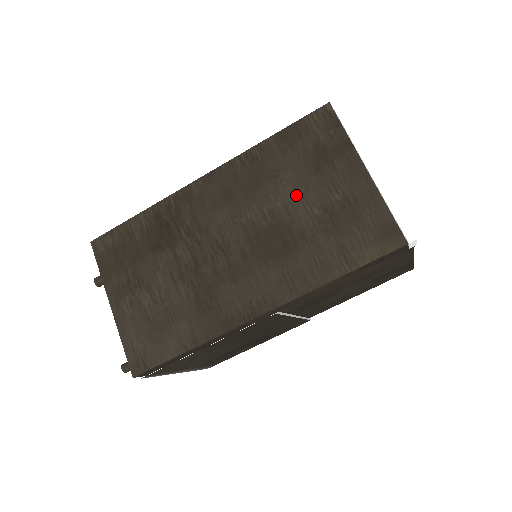
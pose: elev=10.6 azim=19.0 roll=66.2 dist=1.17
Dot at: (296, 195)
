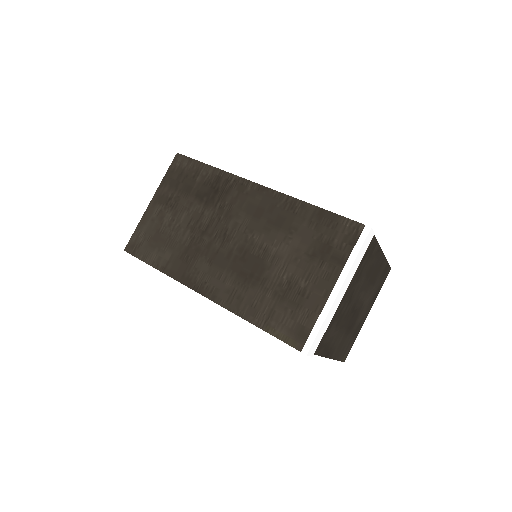
Dot at: (287, 256)
